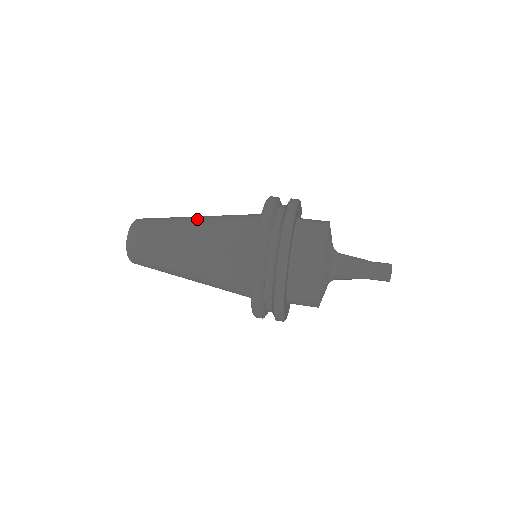
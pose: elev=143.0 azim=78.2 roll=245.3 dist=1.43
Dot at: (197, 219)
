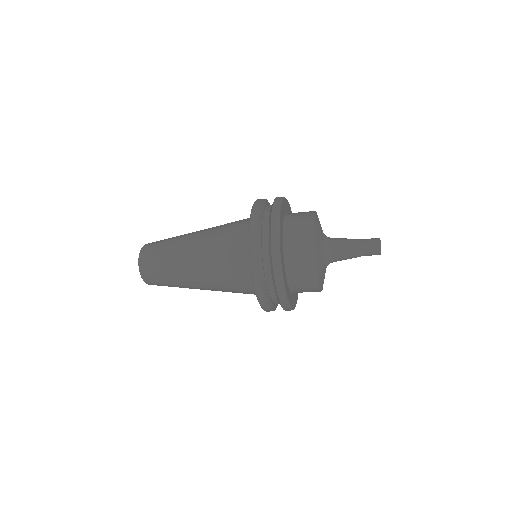
Dot at: (200, 230)
